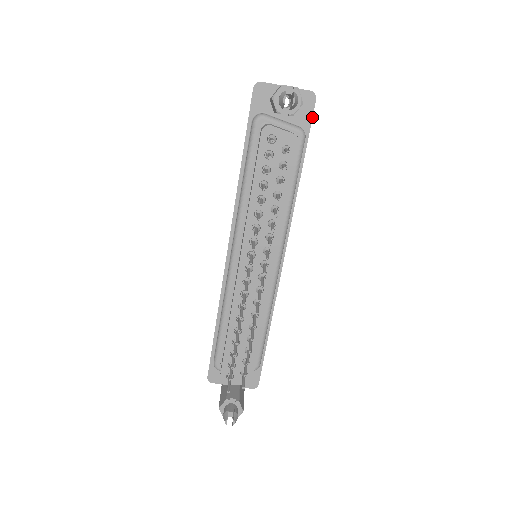
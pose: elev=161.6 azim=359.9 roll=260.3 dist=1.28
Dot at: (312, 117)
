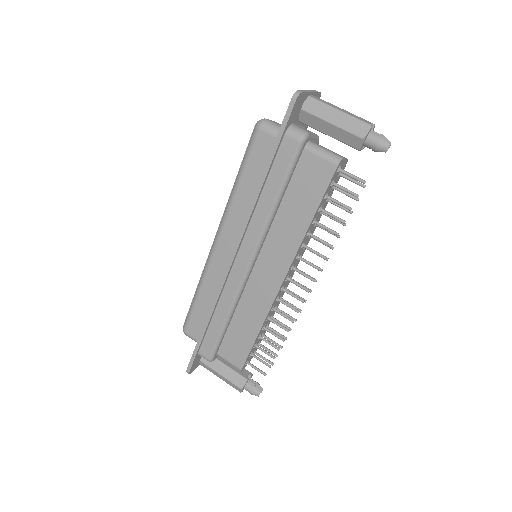
Dot at: occluded
